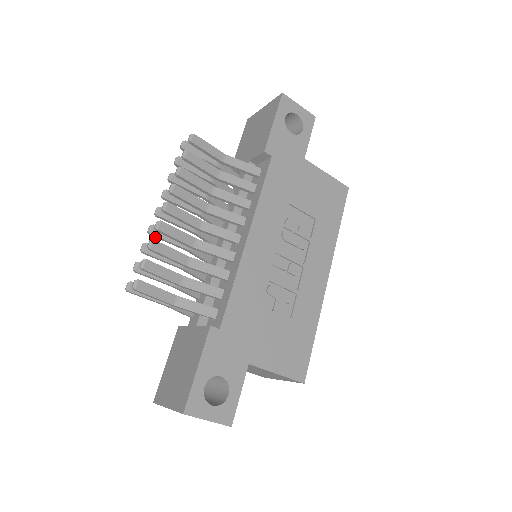
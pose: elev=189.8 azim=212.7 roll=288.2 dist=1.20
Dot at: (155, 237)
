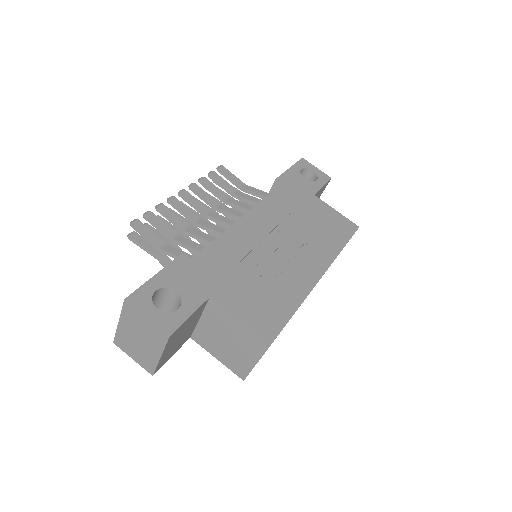
Dot at: occluded
